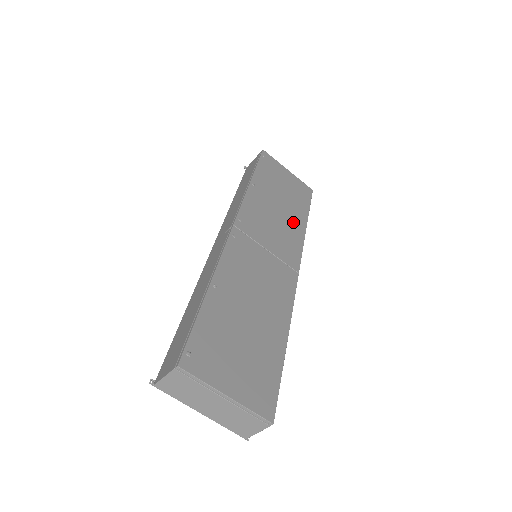
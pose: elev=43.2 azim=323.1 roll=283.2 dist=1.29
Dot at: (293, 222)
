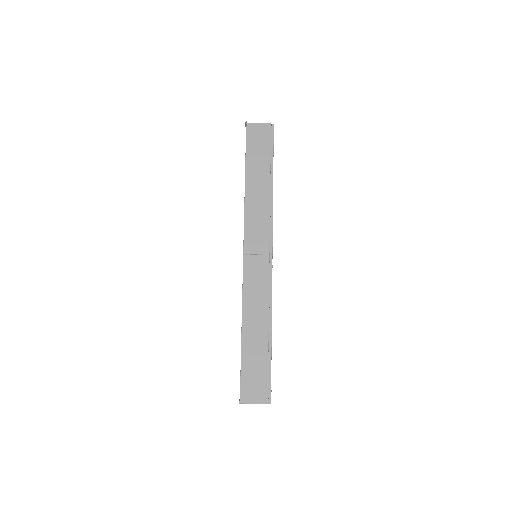
Dot at: occluded
